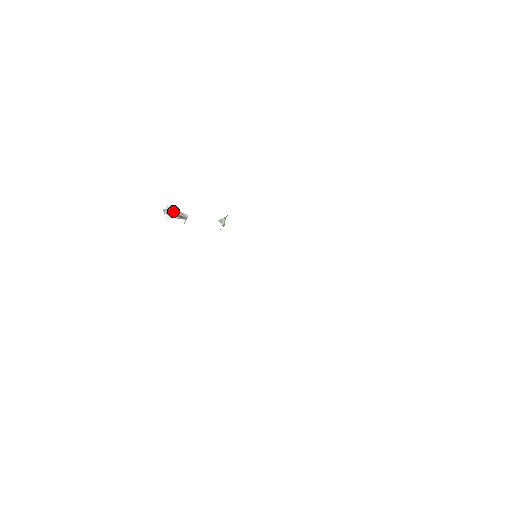
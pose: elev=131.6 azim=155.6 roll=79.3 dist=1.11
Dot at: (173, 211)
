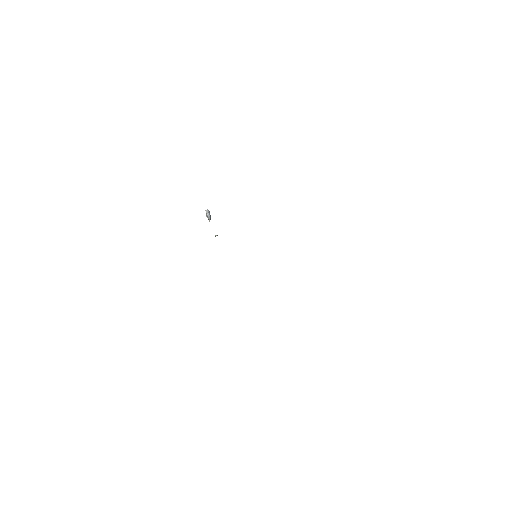
Dot at: (207, 214)
